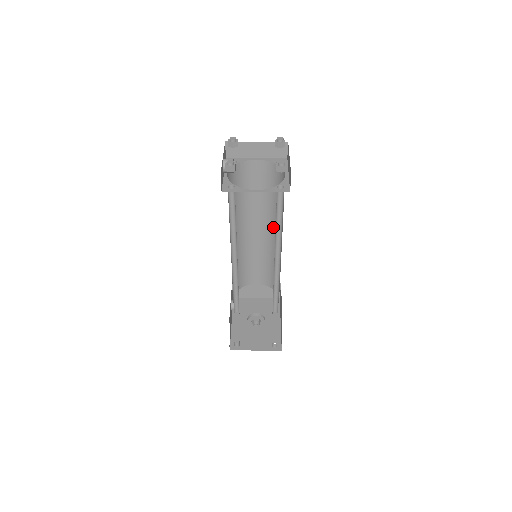
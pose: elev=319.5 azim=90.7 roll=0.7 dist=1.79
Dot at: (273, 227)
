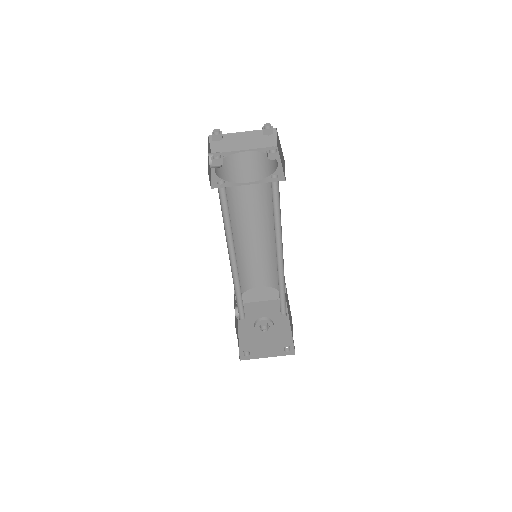
Dot at: (270, 223)
